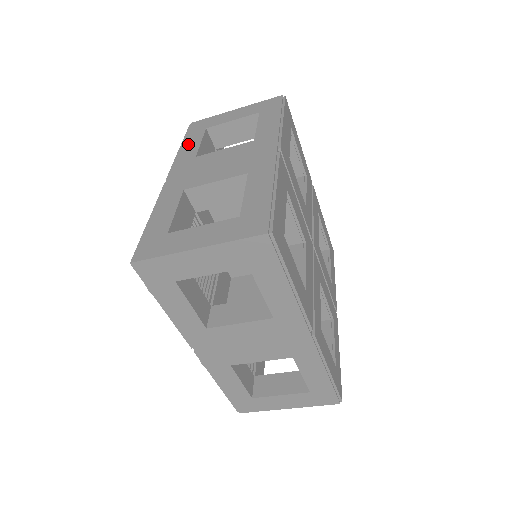
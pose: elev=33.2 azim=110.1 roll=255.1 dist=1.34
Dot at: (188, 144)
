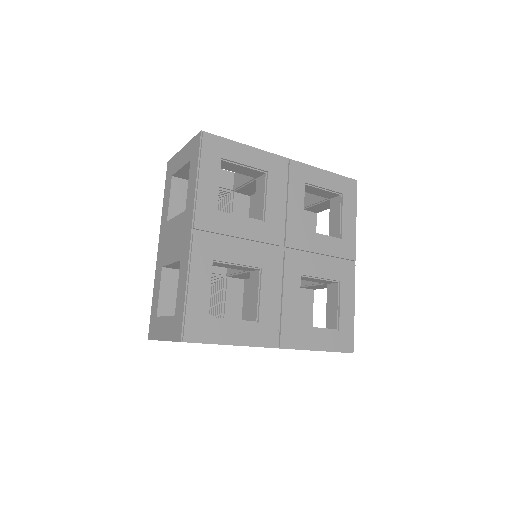
Dot at: (165, 199)
